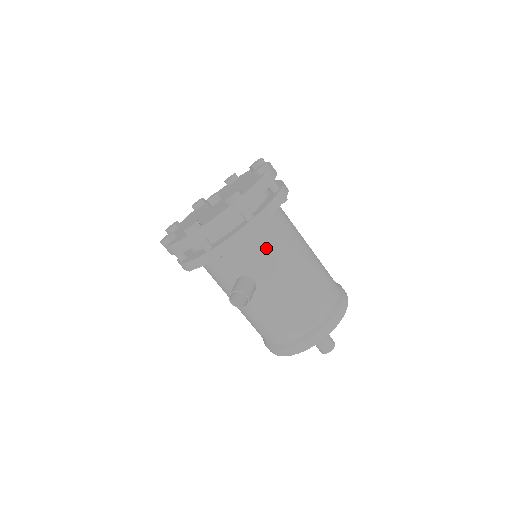
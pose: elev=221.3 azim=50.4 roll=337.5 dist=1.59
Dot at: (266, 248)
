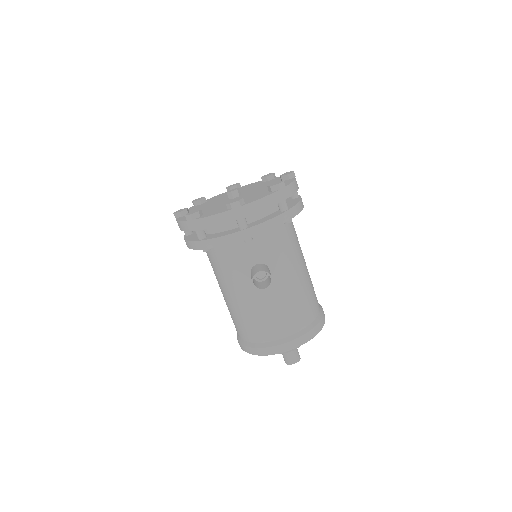
Dot at: (285, 242)
